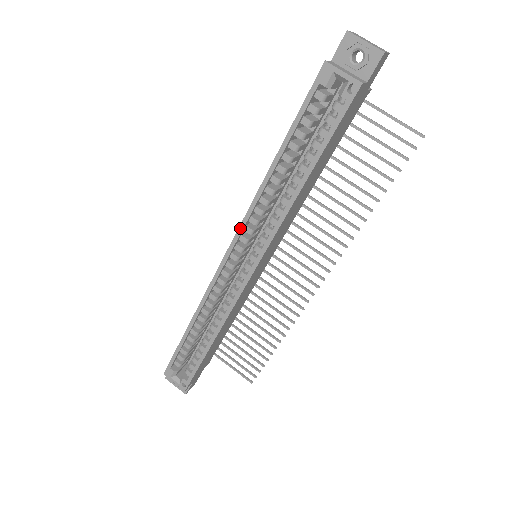
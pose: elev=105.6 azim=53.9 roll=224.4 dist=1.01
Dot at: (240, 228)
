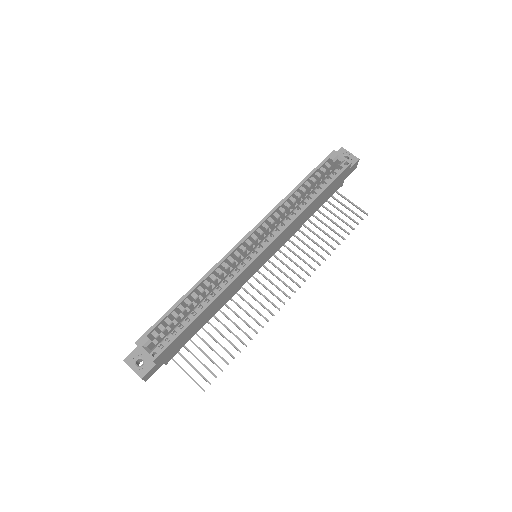
Dot at: (261, 221)
